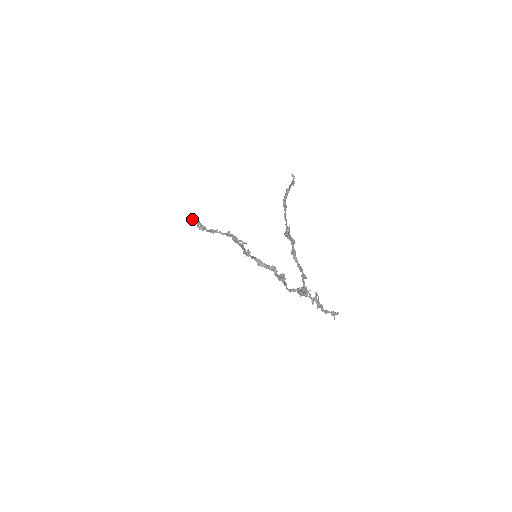
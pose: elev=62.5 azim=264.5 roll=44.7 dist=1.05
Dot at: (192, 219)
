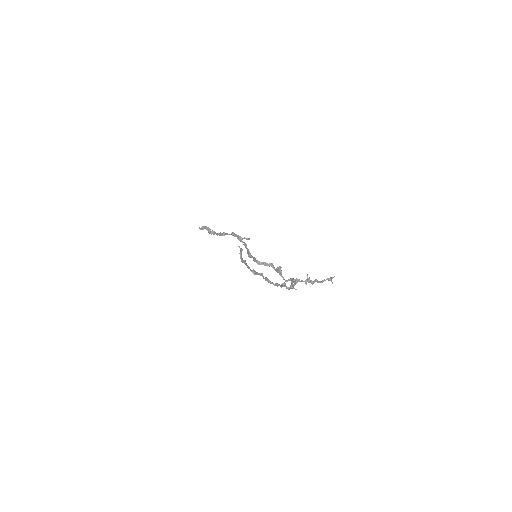
Dot at: (202, 227)
